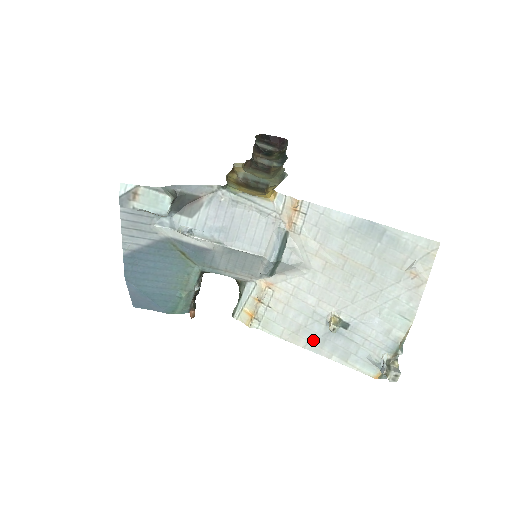
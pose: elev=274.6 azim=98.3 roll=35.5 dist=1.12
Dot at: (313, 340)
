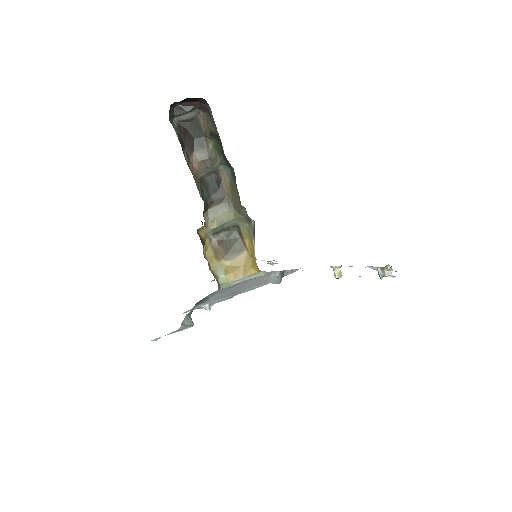
Dot at: occluded
